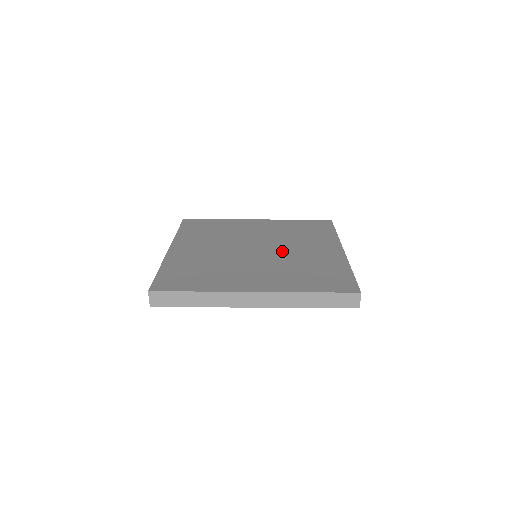
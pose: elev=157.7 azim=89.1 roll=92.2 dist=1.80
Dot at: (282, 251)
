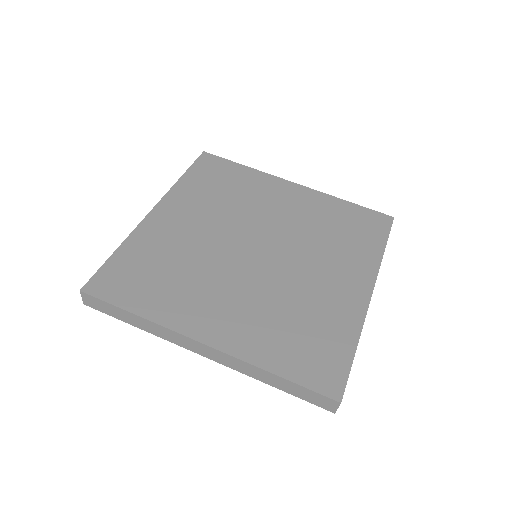
Dot at: (288, 266)
